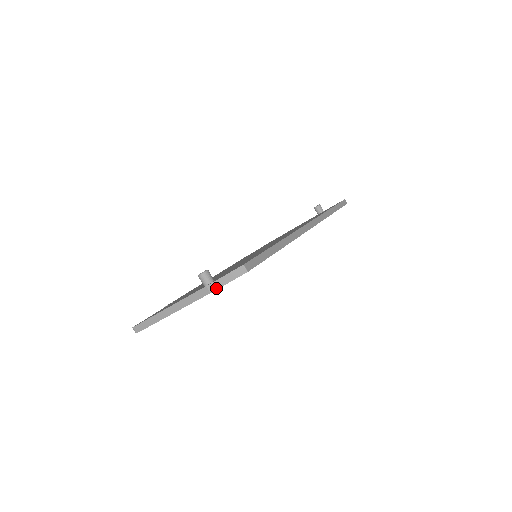
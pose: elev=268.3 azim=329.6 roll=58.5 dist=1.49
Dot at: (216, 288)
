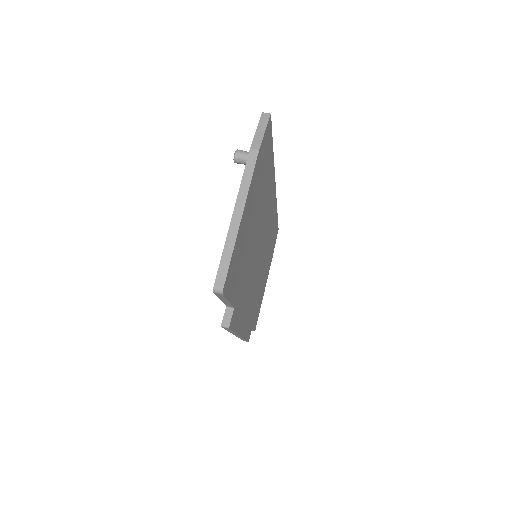
Dot at: (259, 143)
